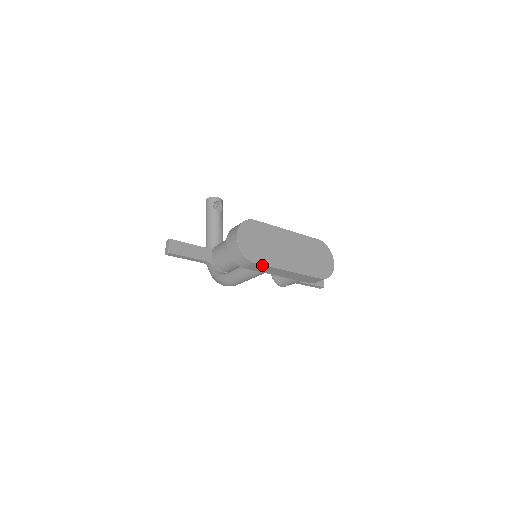
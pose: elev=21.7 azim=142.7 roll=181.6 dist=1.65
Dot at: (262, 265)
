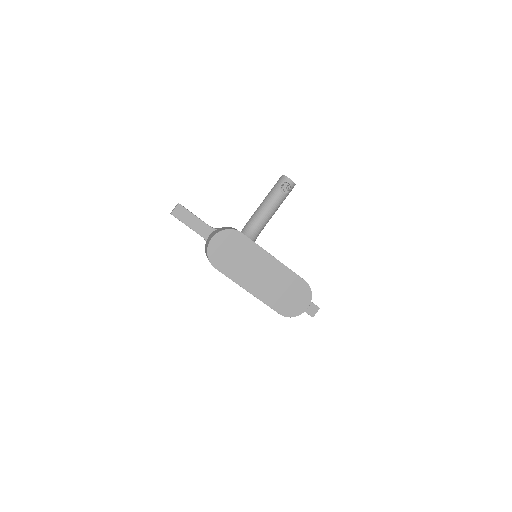
Dot at: (222, 273)
